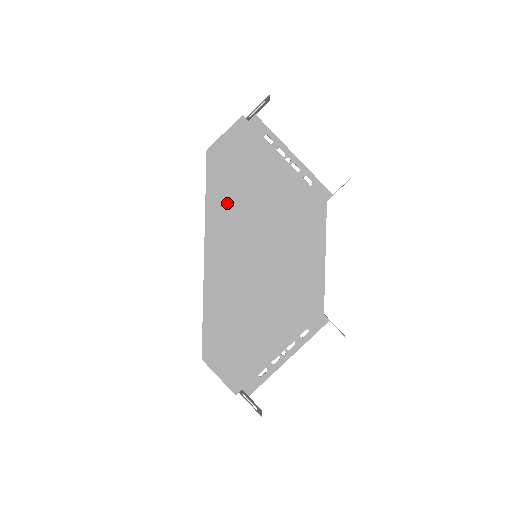
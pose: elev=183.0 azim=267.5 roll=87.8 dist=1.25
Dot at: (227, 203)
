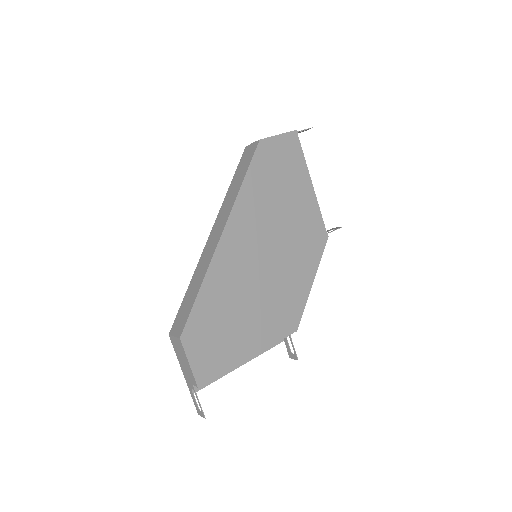
Dot at: (259, 196)
